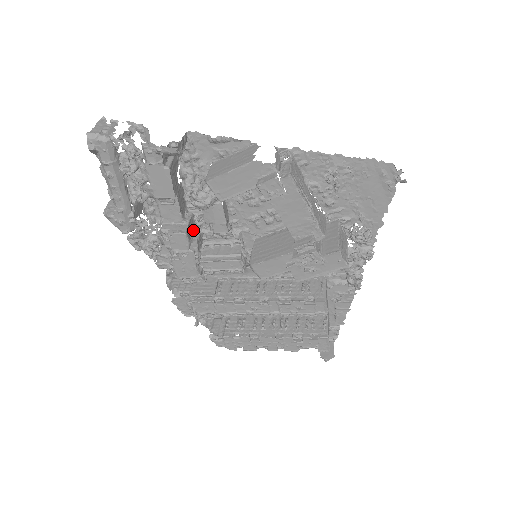
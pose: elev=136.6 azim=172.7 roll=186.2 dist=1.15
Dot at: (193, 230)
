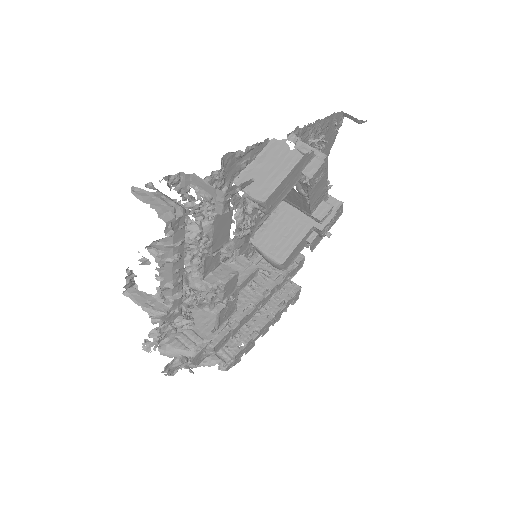
Dot at: occluded
